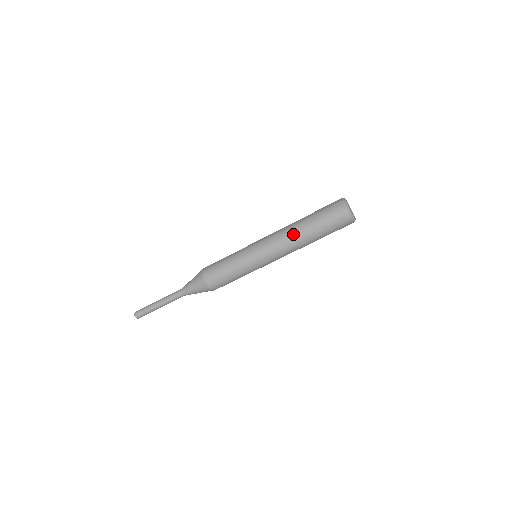
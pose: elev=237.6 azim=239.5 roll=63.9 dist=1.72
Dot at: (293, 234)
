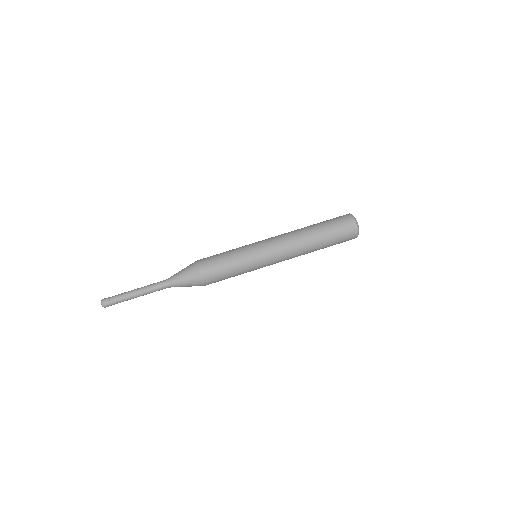
Dot at: (301, 237)
